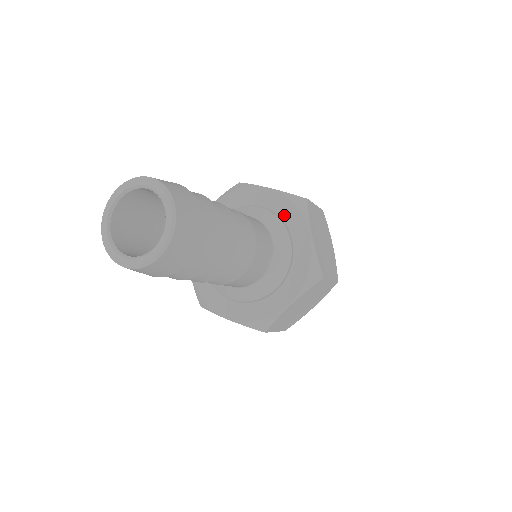
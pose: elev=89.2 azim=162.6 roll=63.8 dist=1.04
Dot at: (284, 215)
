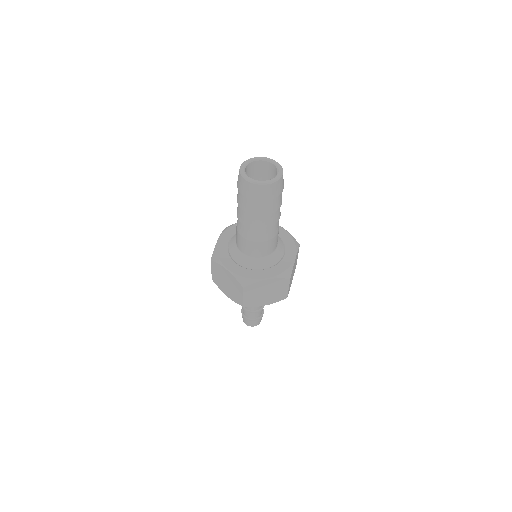
Dot at: occluded
